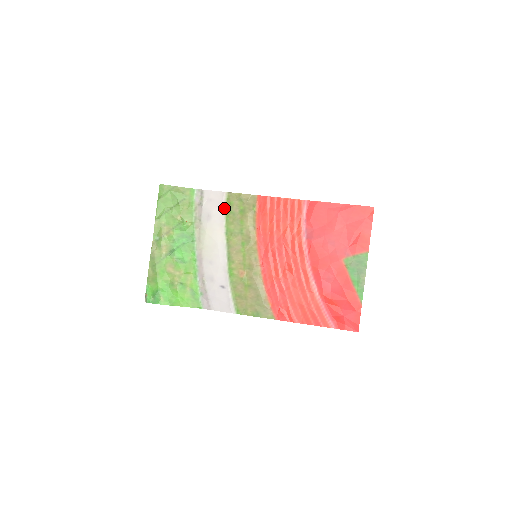
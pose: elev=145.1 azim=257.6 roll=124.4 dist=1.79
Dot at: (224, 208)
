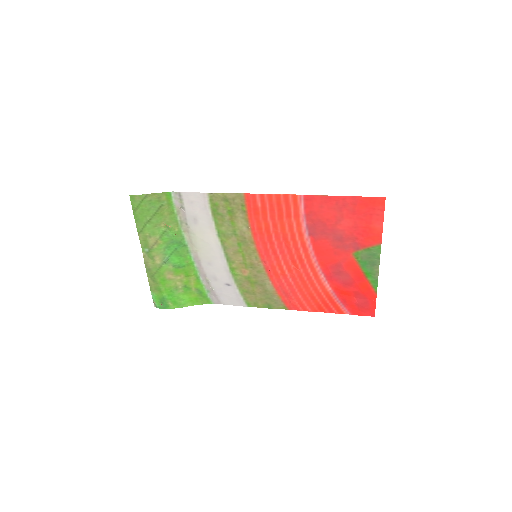
Dot at: (209, 210)
